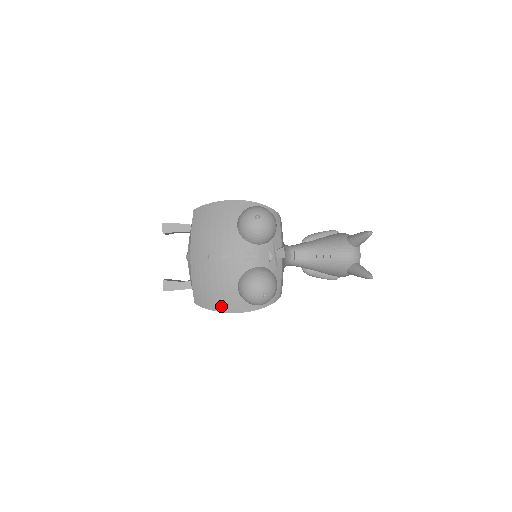
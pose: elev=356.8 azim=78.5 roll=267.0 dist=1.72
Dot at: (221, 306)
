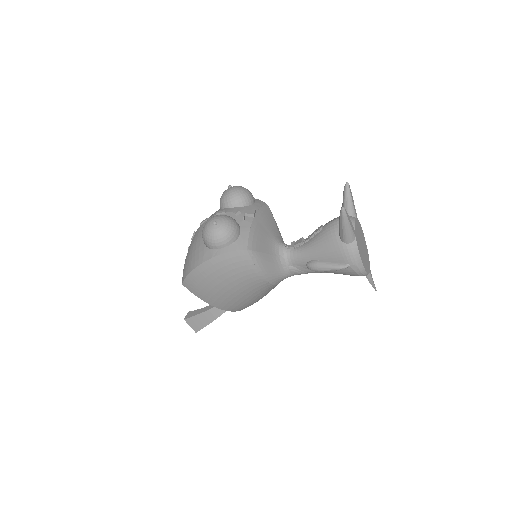
Dot at: (192, 264)
